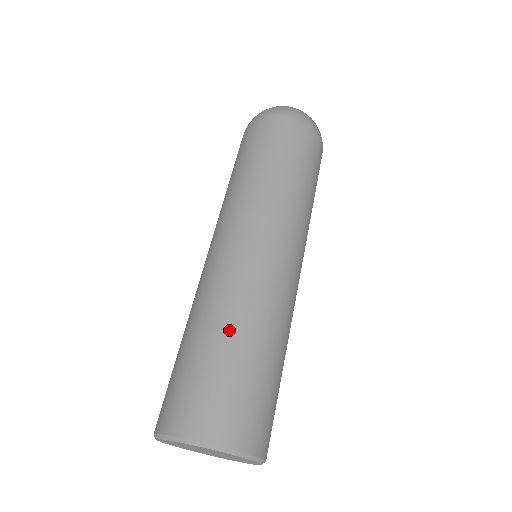
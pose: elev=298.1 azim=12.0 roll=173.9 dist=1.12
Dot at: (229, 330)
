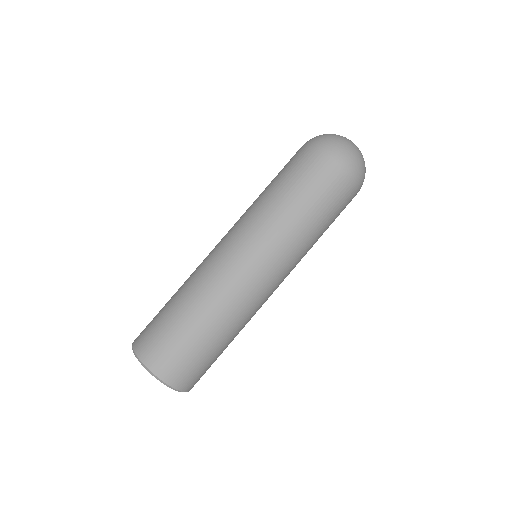
Dot at: (187, 302)
